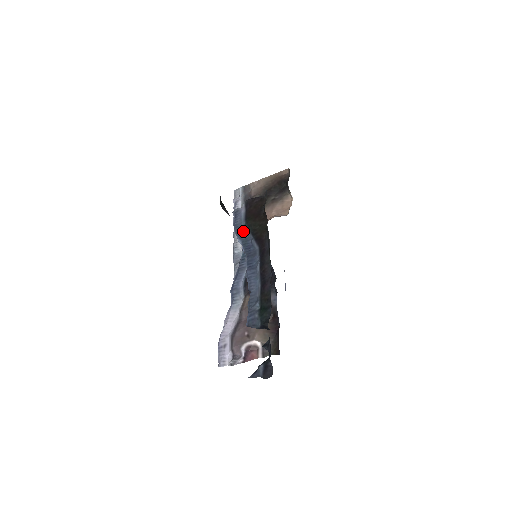
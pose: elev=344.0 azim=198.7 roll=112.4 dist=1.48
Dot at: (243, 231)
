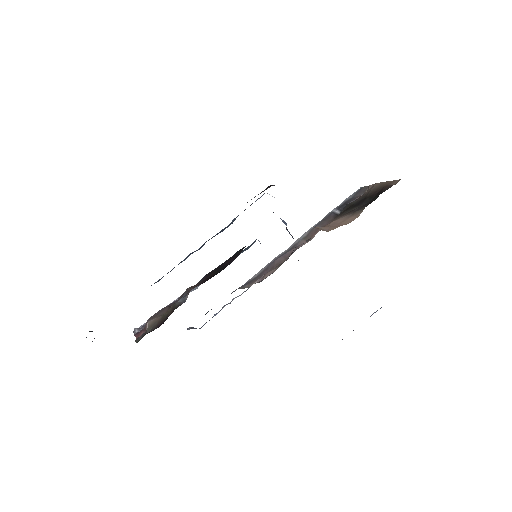
Dot at: occluded
